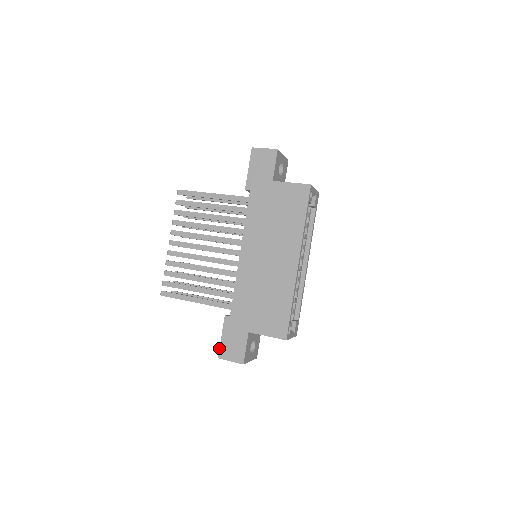
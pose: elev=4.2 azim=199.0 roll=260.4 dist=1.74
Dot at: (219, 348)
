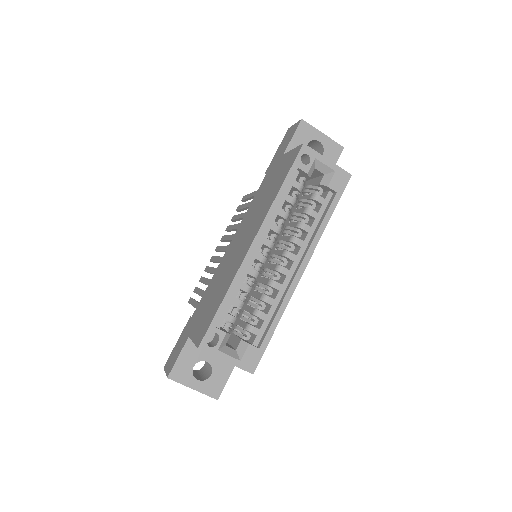
Dot at: (170, 355)
